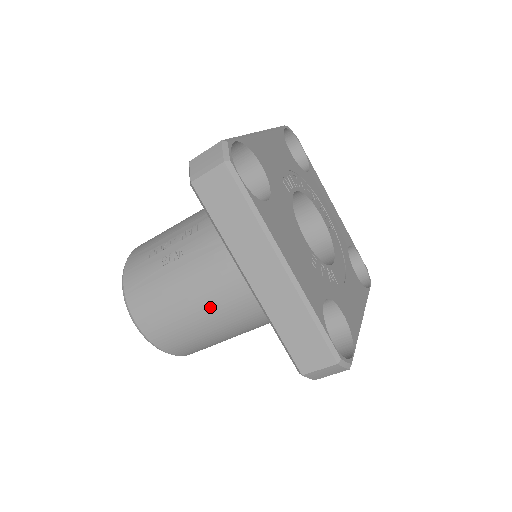
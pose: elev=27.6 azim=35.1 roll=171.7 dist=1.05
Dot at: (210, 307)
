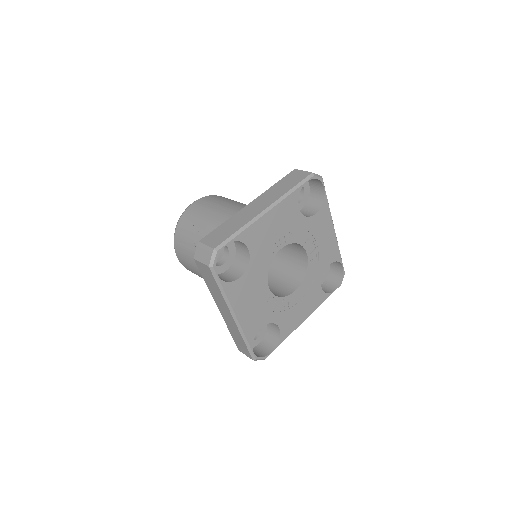
Dot at: occluded
